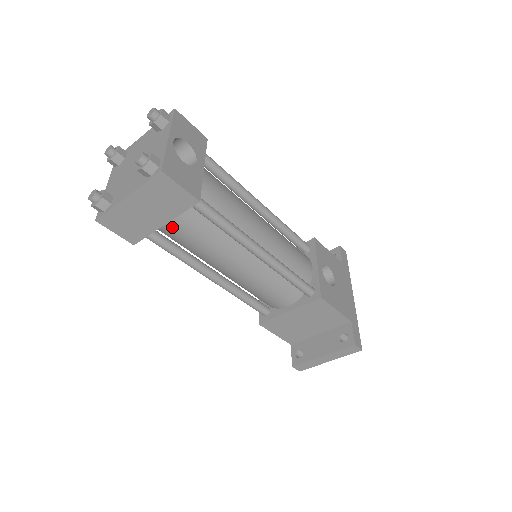
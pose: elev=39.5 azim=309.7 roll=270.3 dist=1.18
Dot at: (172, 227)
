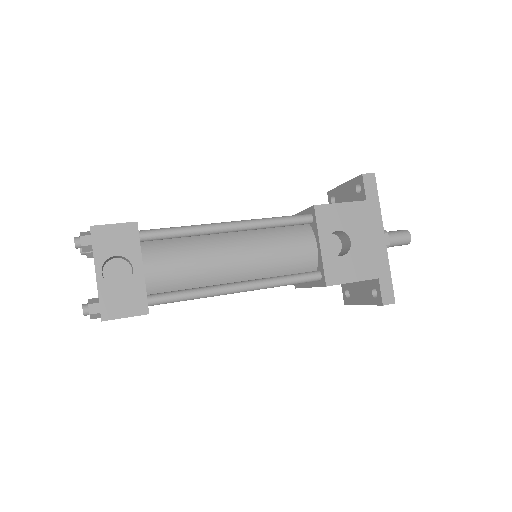
Dot at: occluded
